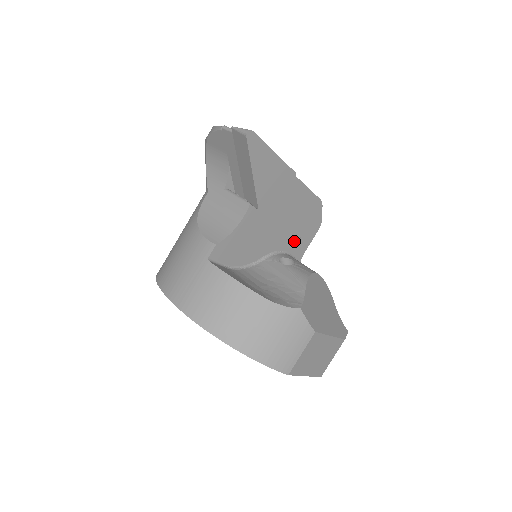
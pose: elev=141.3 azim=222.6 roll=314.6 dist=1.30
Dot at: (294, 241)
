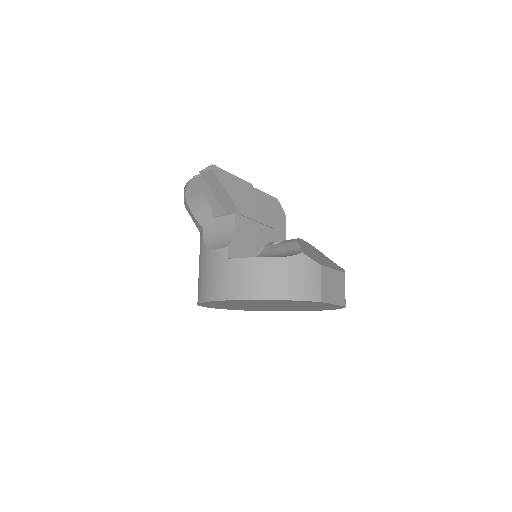
Dot at: (275, 232)
